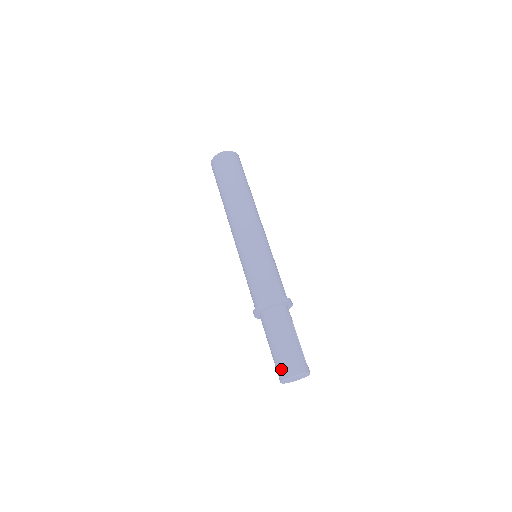
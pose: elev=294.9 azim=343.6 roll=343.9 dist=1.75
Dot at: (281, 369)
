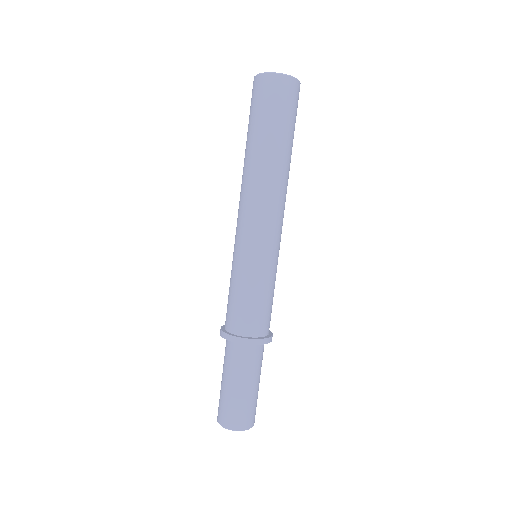
Dot at: (234, 418)
